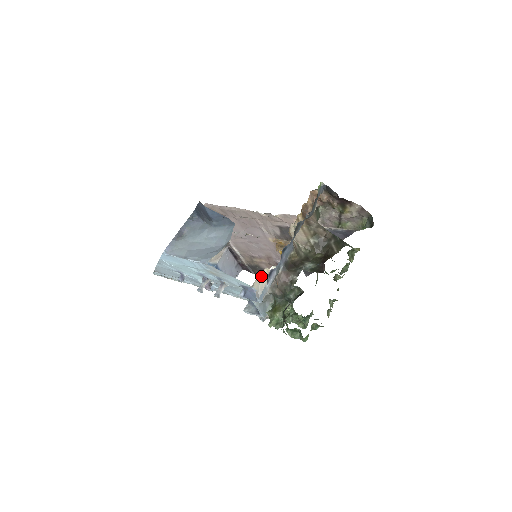
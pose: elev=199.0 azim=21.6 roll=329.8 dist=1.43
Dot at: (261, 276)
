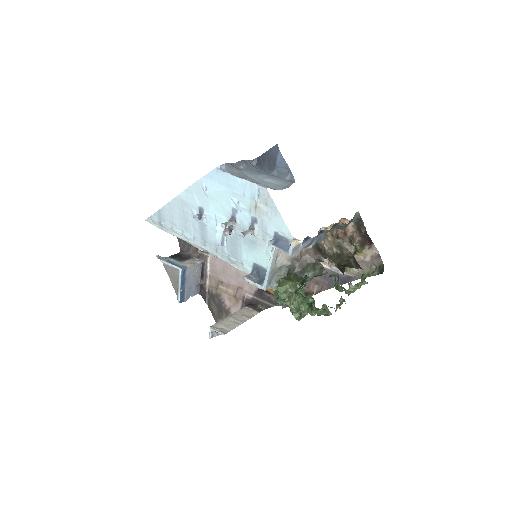
Dot at: occluded
